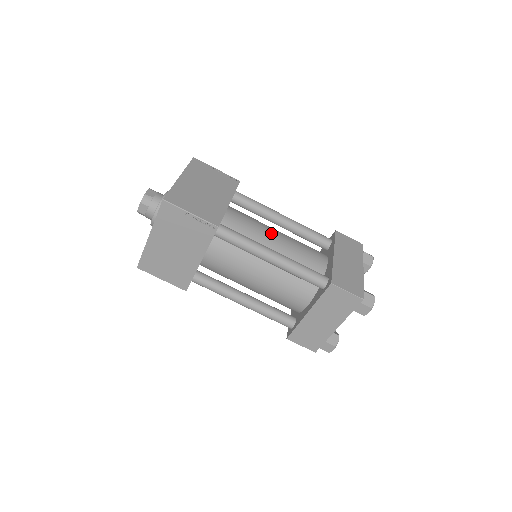
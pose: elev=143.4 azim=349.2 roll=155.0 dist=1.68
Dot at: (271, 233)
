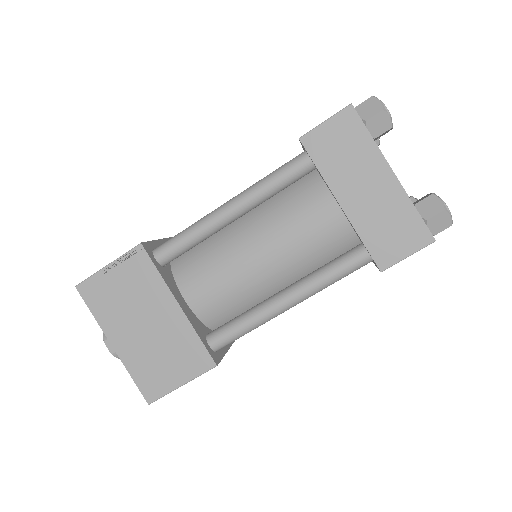
Dot at: (248, 260)
